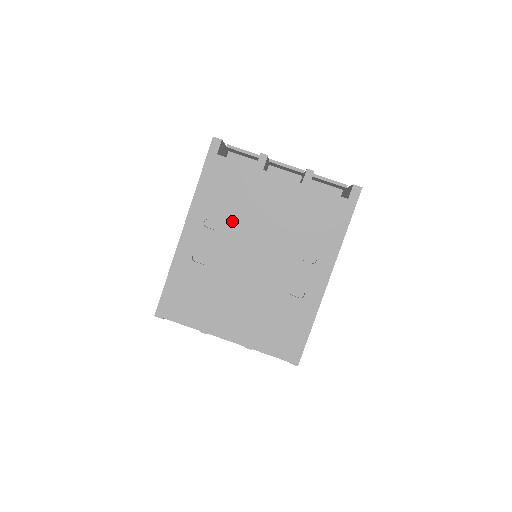
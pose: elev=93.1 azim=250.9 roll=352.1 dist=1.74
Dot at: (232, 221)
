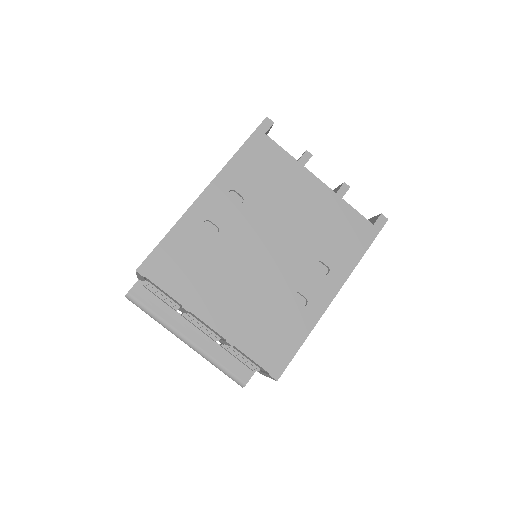
Dot at: (258, 202)
